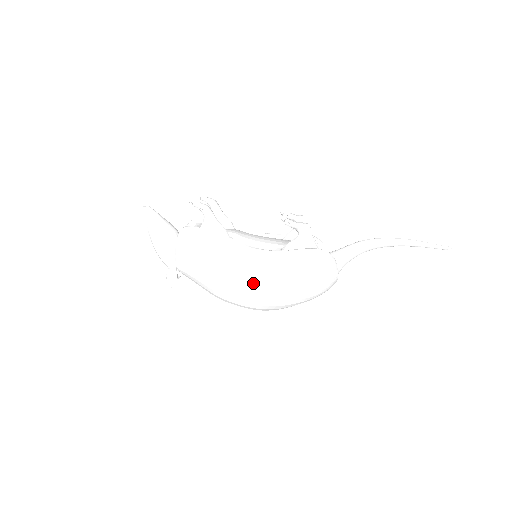
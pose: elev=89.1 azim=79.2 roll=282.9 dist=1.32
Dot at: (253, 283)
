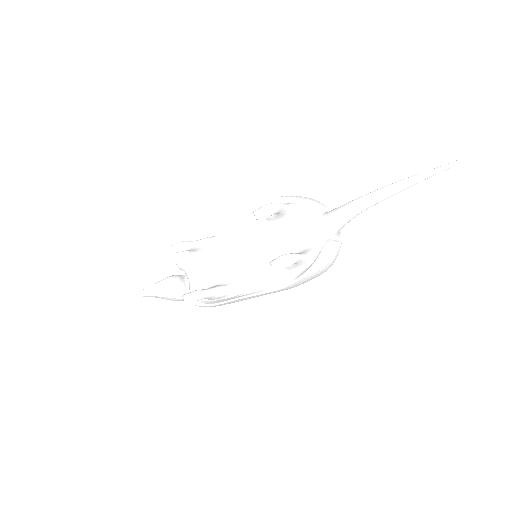
Dot at: occluded
